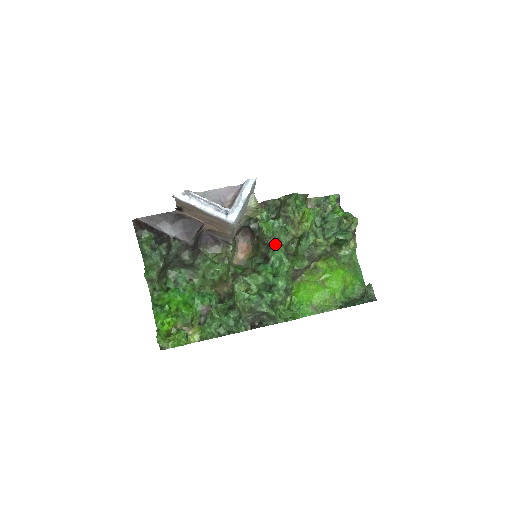
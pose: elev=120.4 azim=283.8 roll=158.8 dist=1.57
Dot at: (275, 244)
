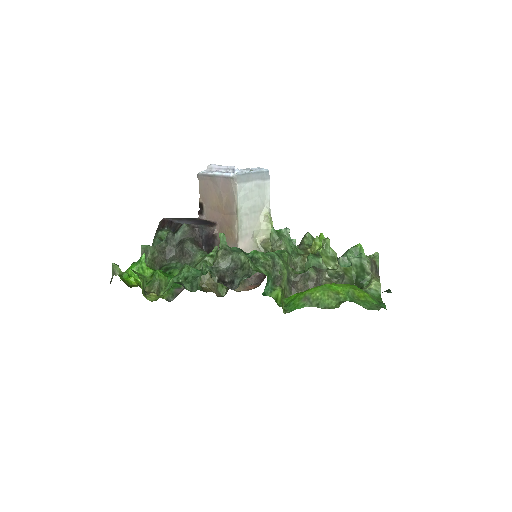
Dot at: occluded
